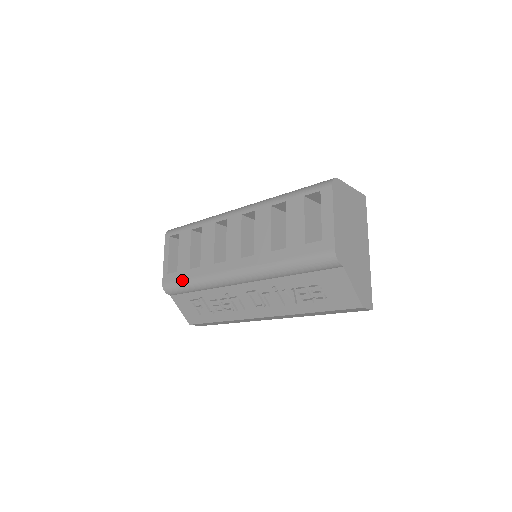
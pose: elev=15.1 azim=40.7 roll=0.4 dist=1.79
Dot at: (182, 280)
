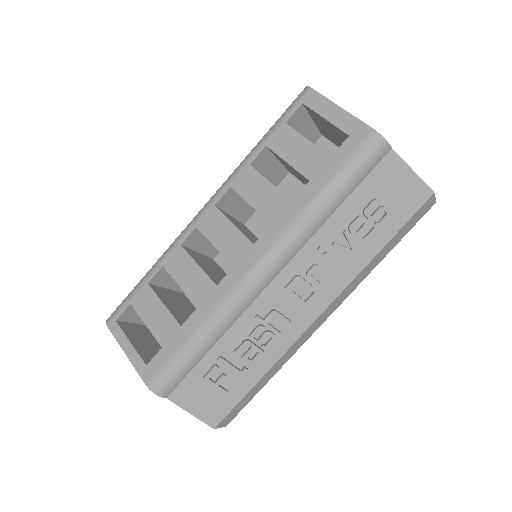
Dot at: (179, 349)
